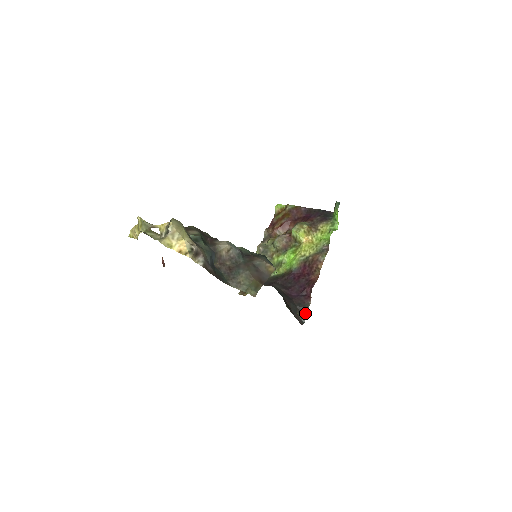
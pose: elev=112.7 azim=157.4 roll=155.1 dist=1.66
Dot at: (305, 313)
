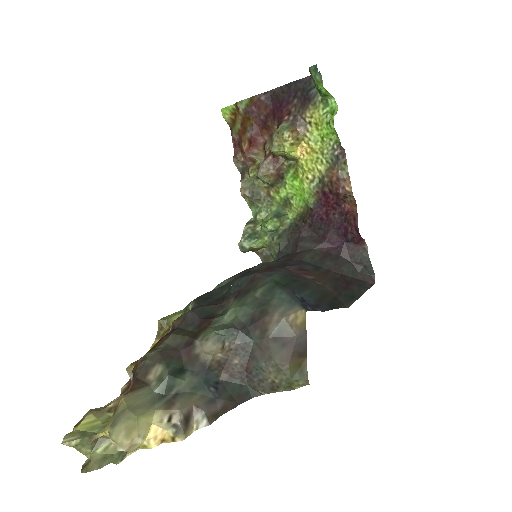
Dot at: (368, 264)
